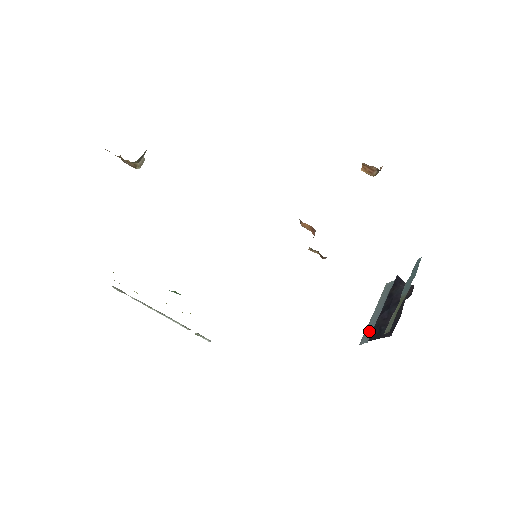
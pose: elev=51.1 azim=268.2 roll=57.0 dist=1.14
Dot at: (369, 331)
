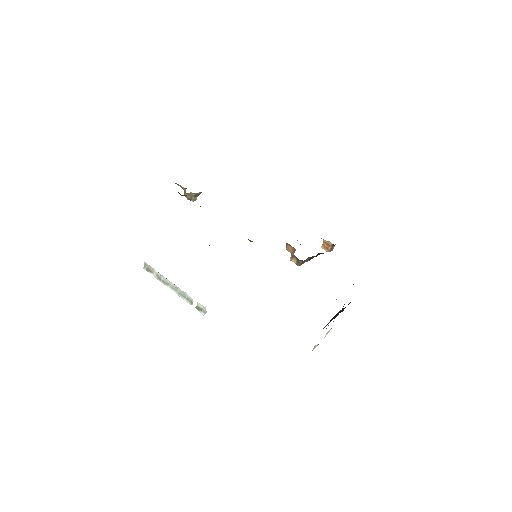
Dot at: occluded
